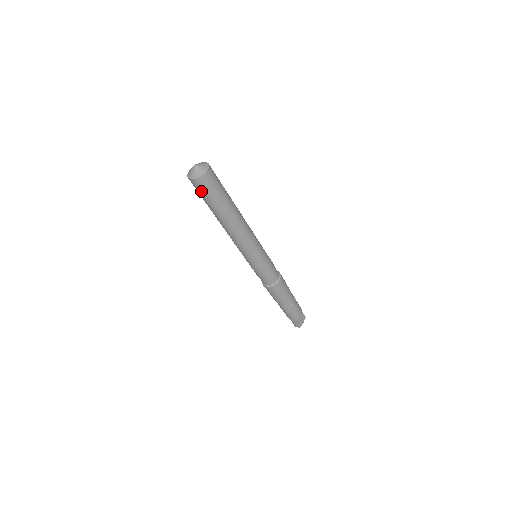
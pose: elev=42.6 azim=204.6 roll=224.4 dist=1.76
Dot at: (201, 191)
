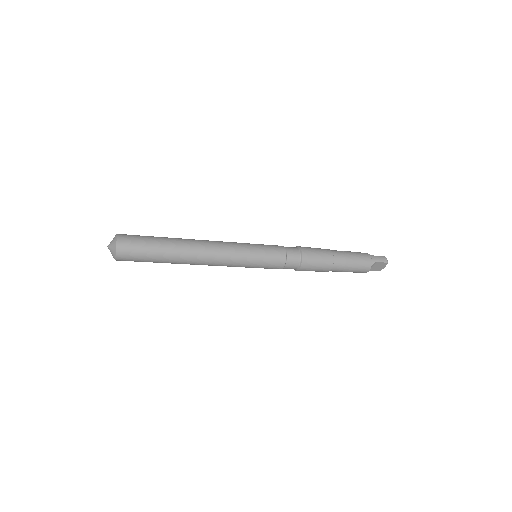
Dot at: occluded
